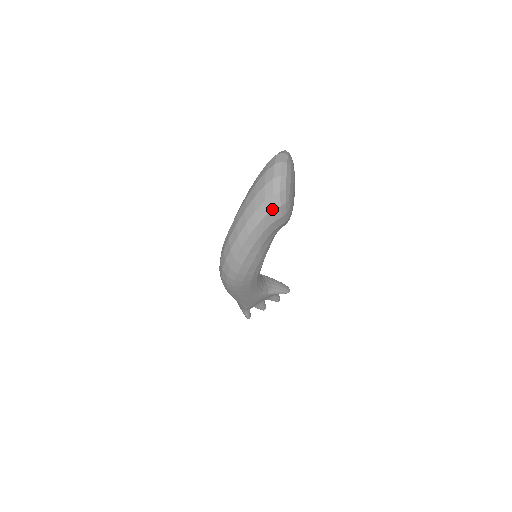
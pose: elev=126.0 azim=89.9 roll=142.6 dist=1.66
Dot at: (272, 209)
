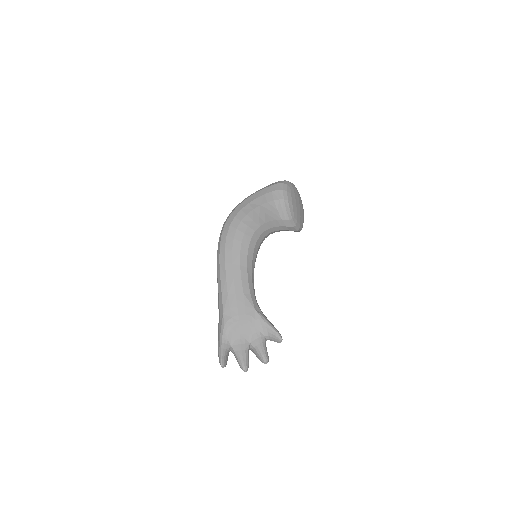
Dot at: (277, 183)
